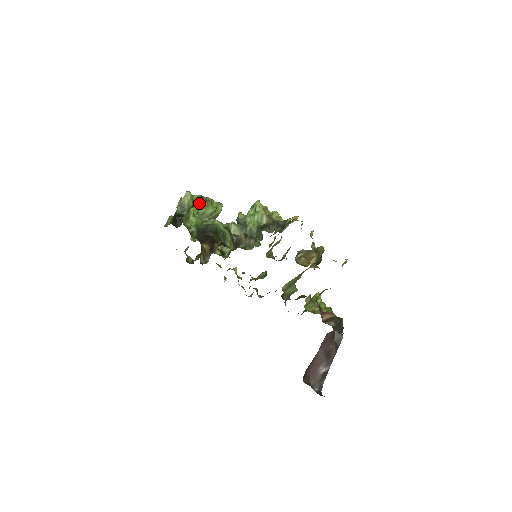
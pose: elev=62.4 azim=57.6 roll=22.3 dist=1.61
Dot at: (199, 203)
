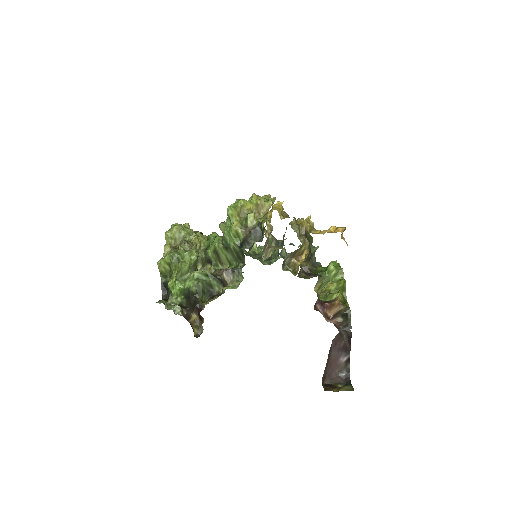
Dot at: (173, 266)
